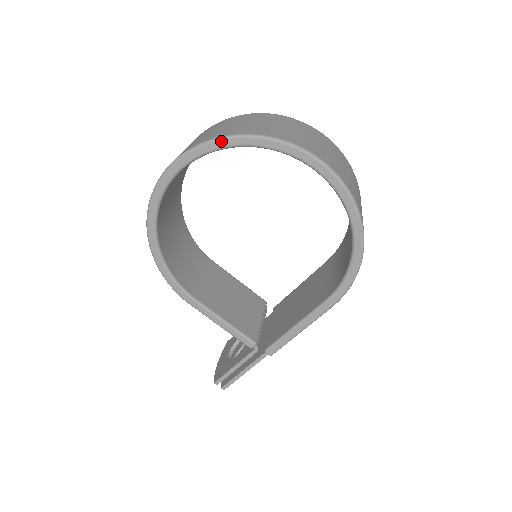
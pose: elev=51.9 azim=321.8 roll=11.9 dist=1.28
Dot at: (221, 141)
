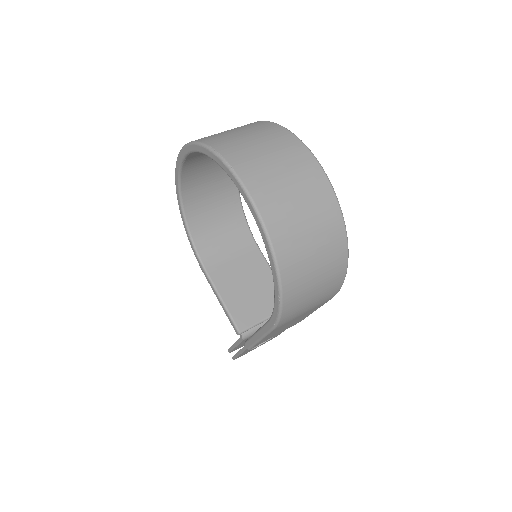
Dot at: (192, 145)
